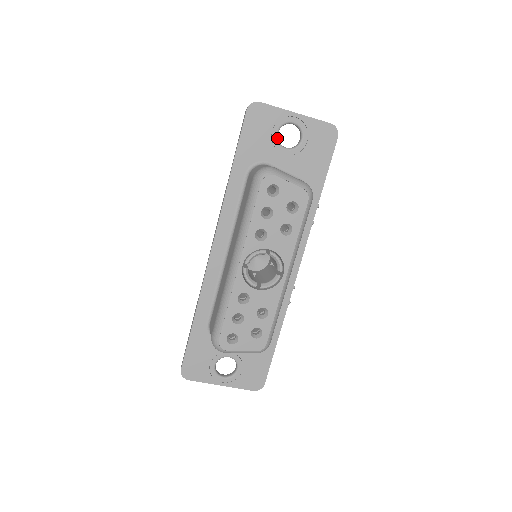
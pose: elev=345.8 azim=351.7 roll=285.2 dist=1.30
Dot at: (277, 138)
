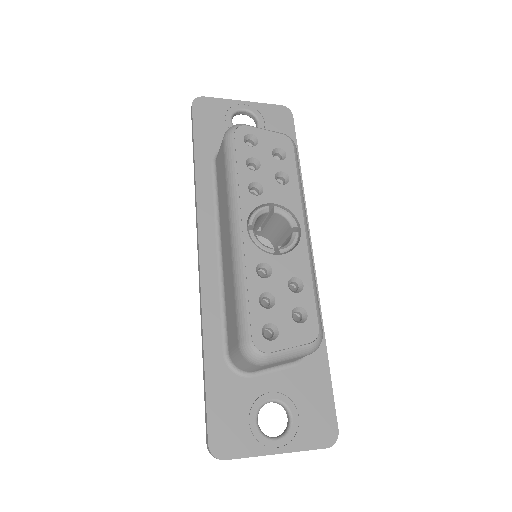
Dot at: (233, 125)
